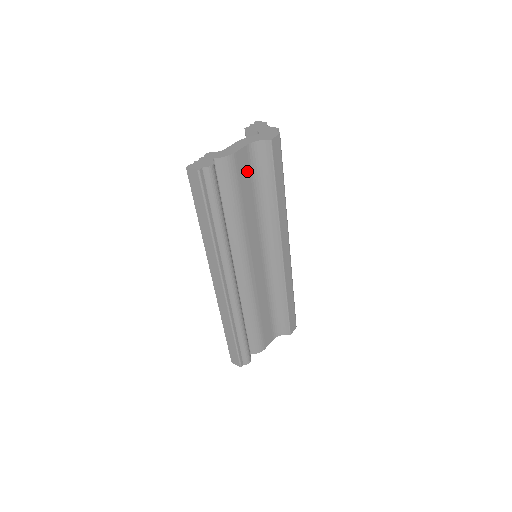
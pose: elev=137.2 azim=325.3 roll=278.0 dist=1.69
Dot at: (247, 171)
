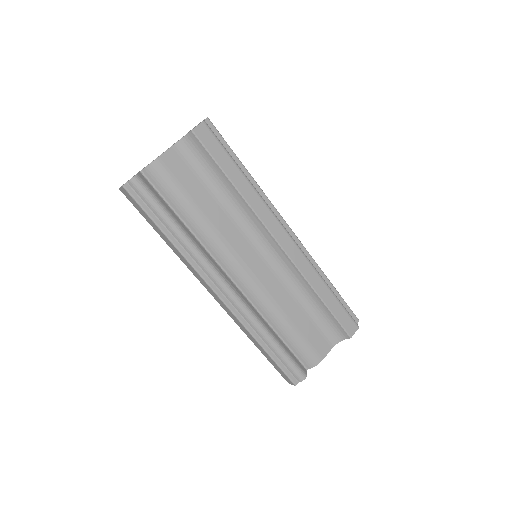
Dot at: (186, 171)
